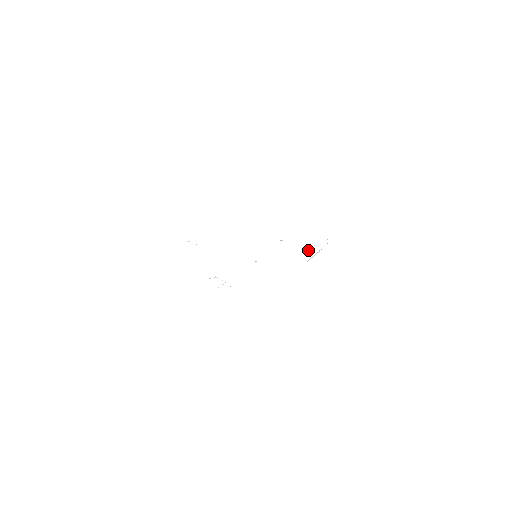
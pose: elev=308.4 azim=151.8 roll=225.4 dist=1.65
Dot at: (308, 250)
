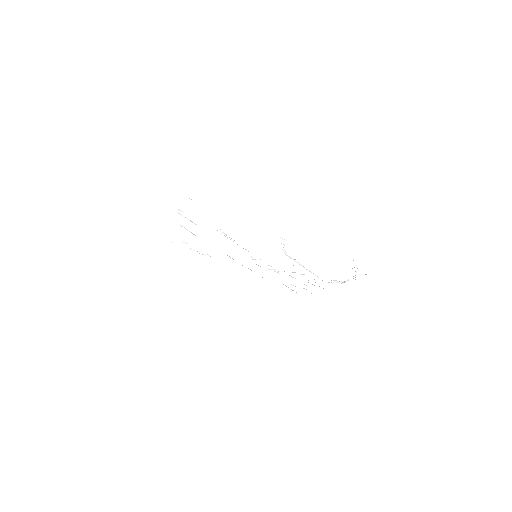
Dot at: (320, 277)
